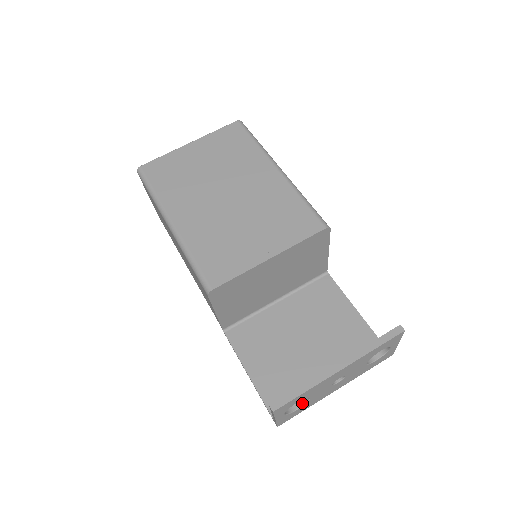
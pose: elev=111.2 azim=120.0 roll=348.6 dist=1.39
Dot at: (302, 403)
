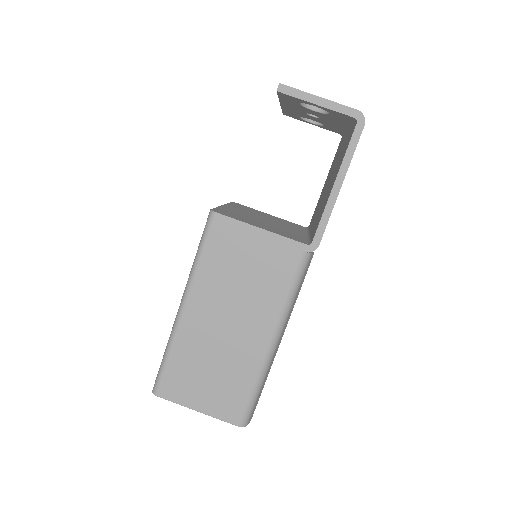
Dot at: occluded
